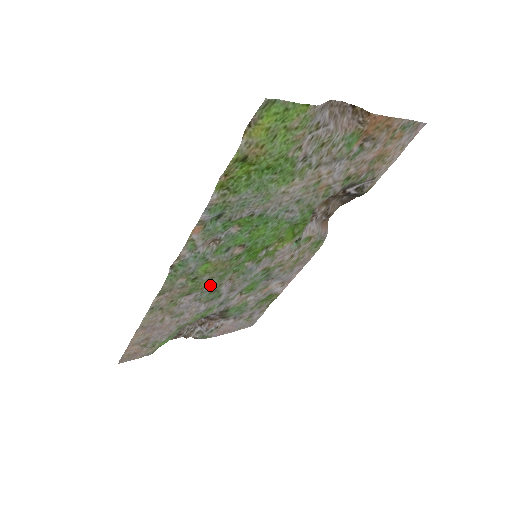
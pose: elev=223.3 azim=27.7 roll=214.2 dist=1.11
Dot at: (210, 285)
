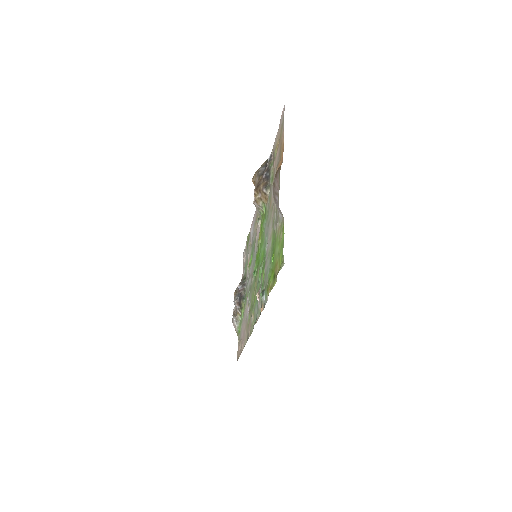
Dot at: (251, 294)
